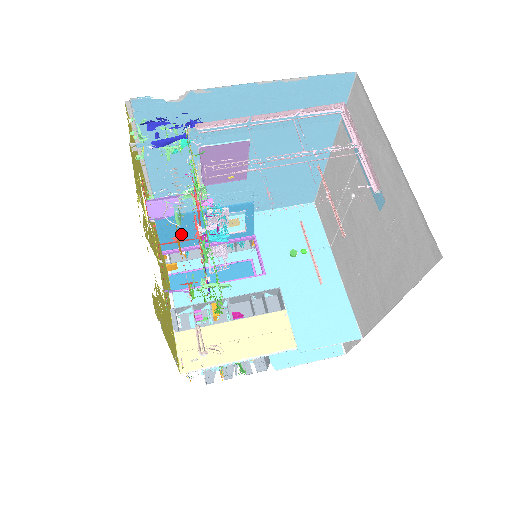
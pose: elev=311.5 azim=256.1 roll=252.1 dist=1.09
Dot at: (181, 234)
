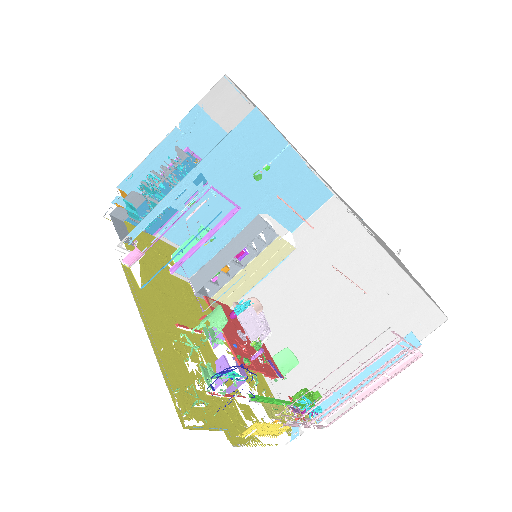
Dot at: occluded
